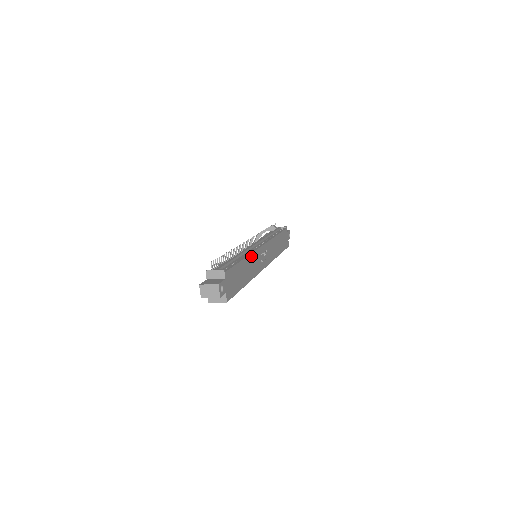
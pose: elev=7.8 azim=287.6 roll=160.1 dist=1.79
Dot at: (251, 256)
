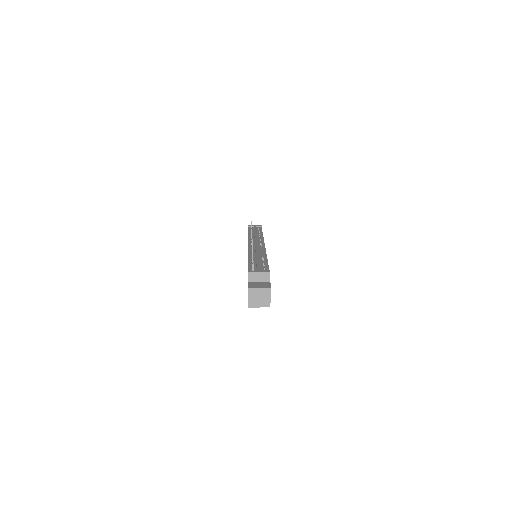
Dot at: occluded
